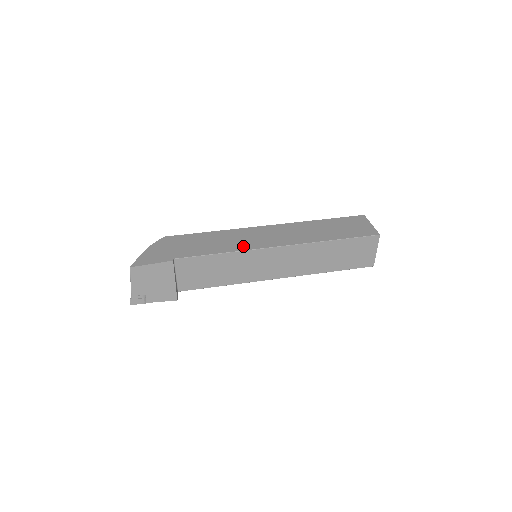
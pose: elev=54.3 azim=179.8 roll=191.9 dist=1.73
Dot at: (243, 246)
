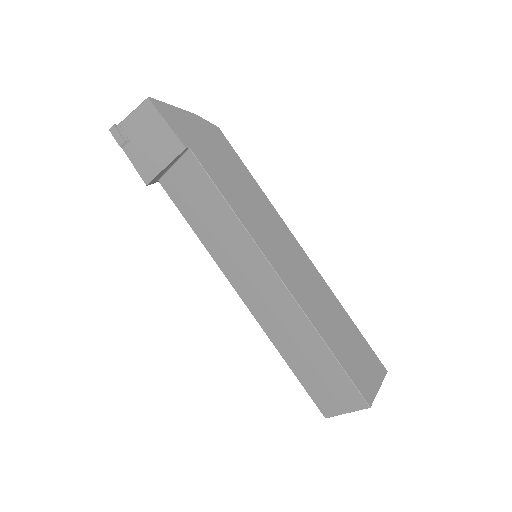
Dot at: (256, 230)
